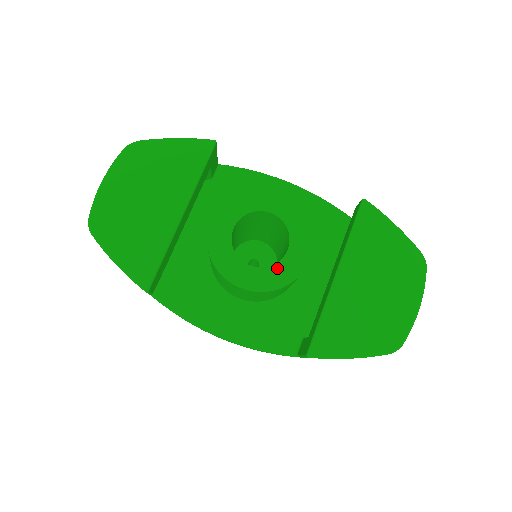
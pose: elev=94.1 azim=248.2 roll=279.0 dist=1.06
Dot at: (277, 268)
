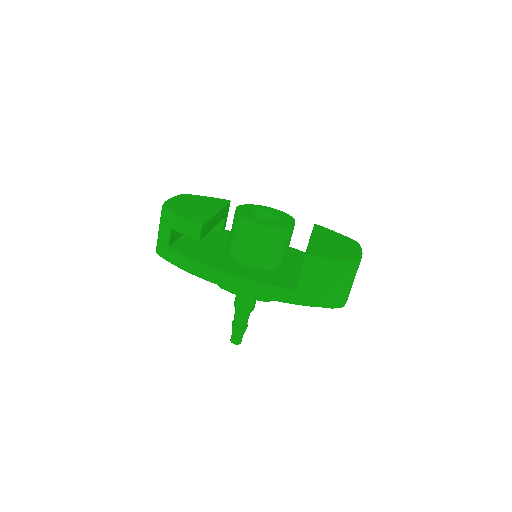
Dot at: (278, 222)
